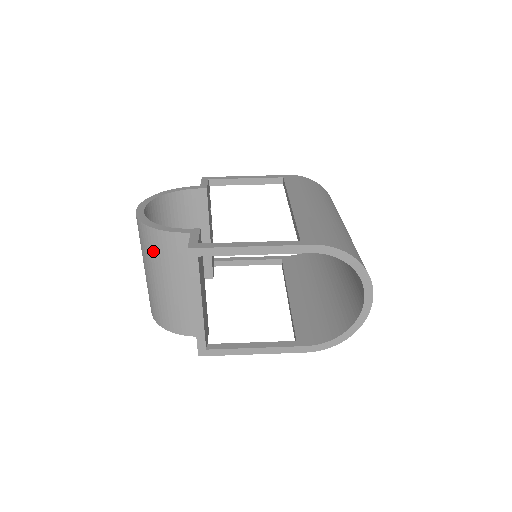
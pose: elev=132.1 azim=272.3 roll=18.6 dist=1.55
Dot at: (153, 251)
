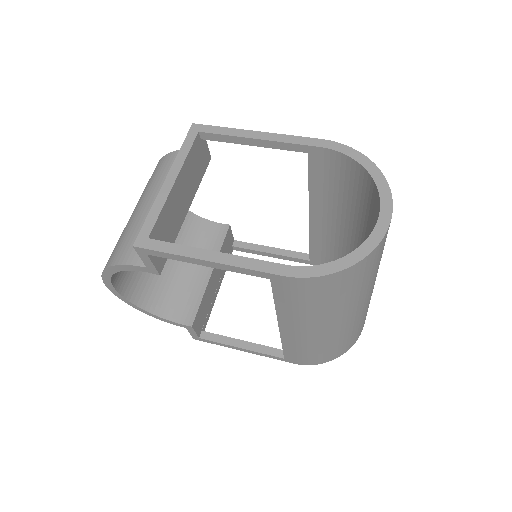
Dot at: (153, 177)
